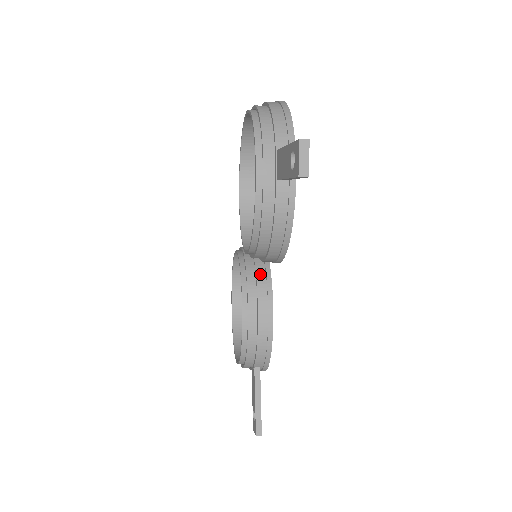
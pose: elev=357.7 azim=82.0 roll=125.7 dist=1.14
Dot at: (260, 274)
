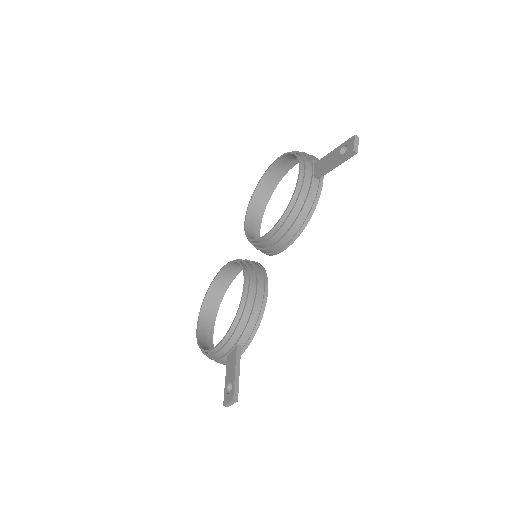
Dot at: (258, 268)
